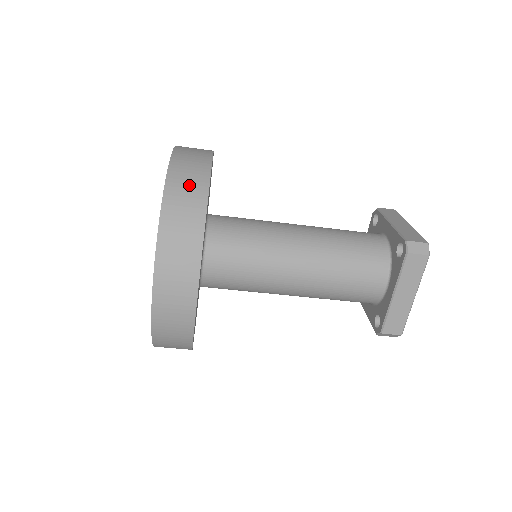
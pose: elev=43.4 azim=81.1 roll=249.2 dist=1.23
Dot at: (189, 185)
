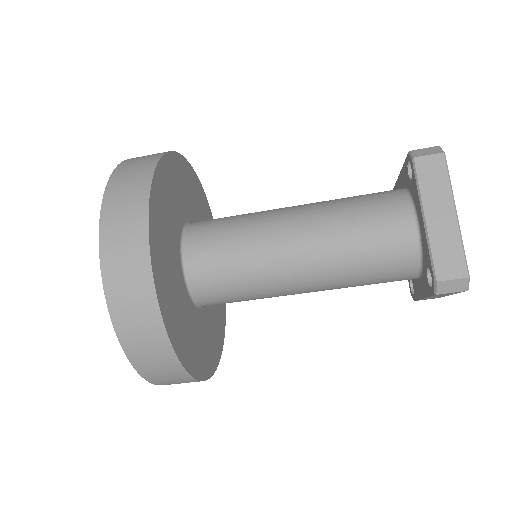
Dot at: (145, 157)
